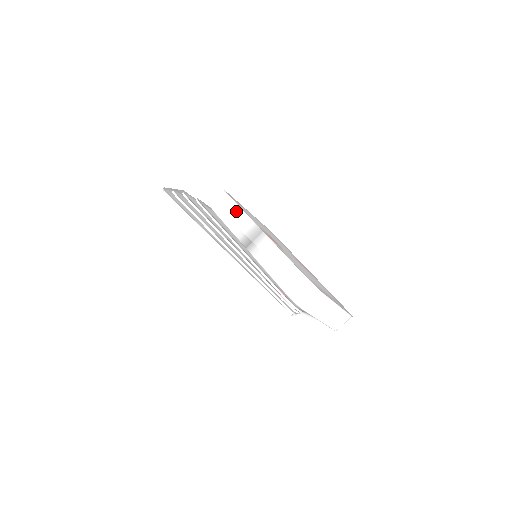
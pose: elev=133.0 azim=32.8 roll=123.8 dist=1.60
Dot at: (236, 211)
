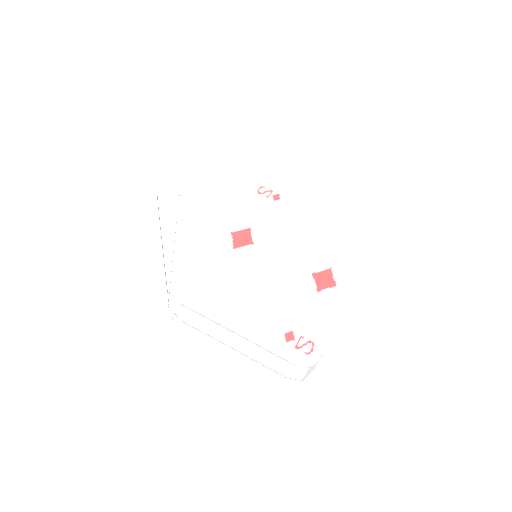
Dot at: occluded
